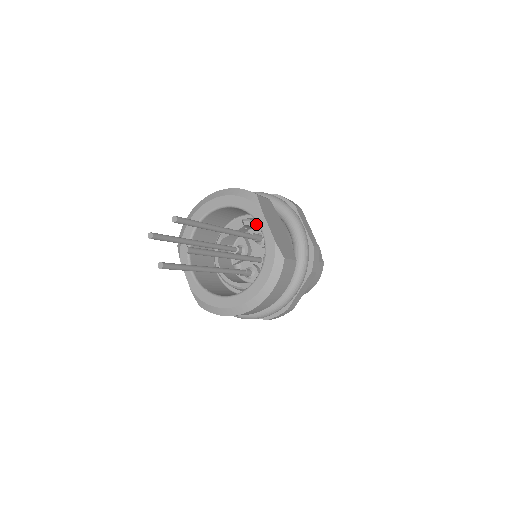
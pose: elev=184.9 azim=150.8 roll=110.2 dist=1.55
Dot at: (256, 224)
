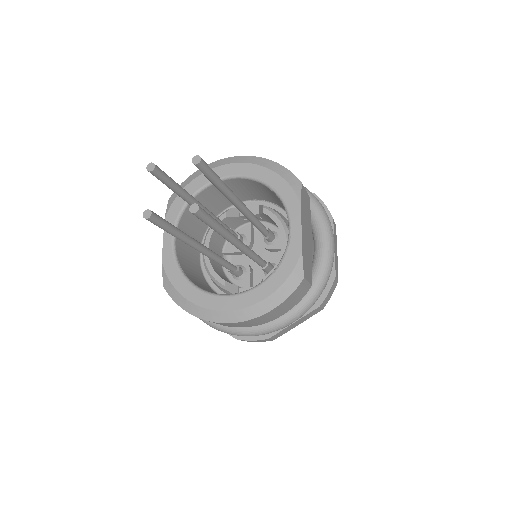
Dot at: (278, 218)
